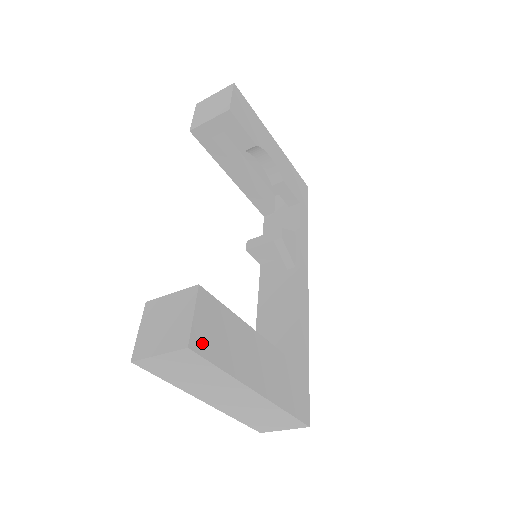
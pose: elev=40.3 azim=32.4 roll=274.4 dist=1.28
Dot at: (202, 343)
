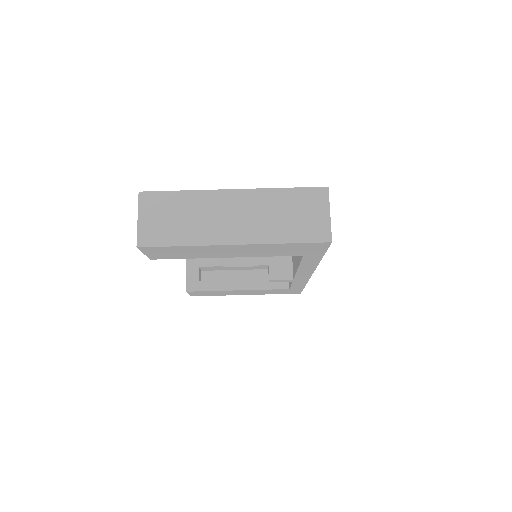
Dot at: occluded
